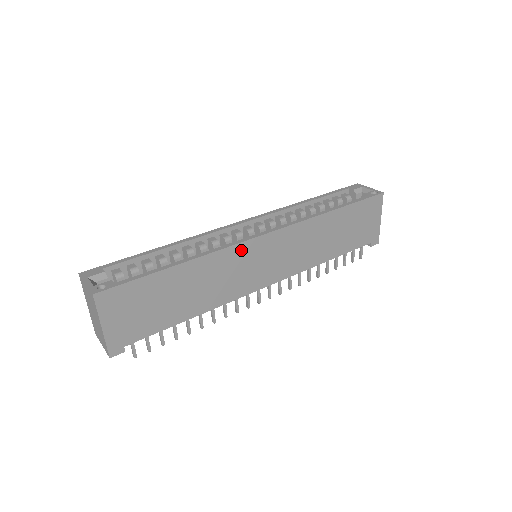
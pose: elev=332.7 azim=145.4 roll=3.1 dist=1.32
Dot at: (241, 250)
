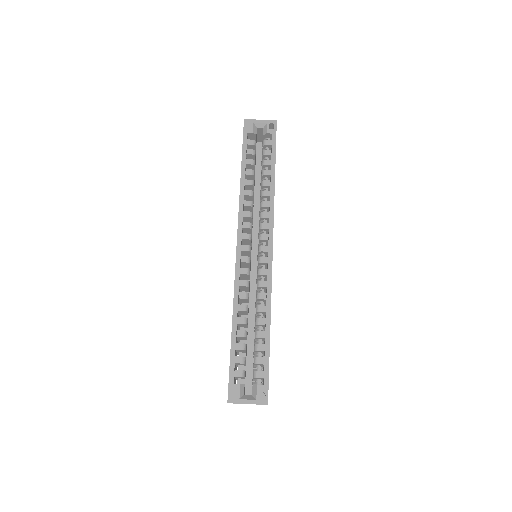
Dot at: occluded
